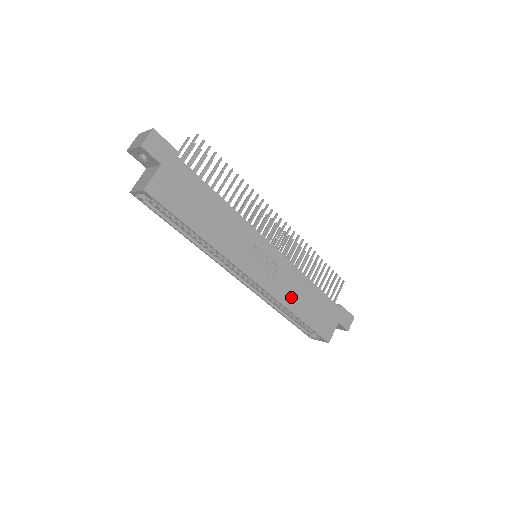
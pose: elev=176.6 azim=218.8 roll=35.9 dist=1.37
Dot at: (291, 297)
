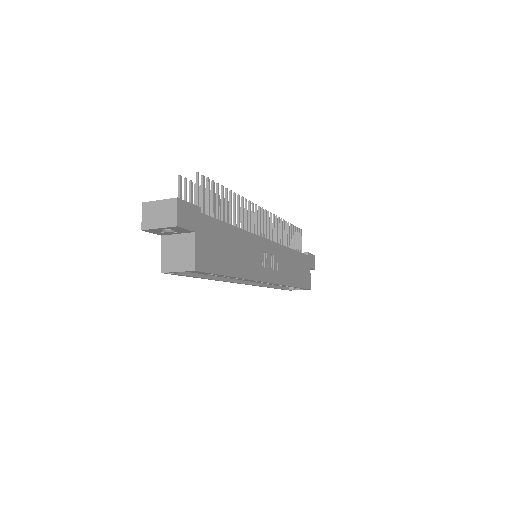
Dot at: (288, 274)
